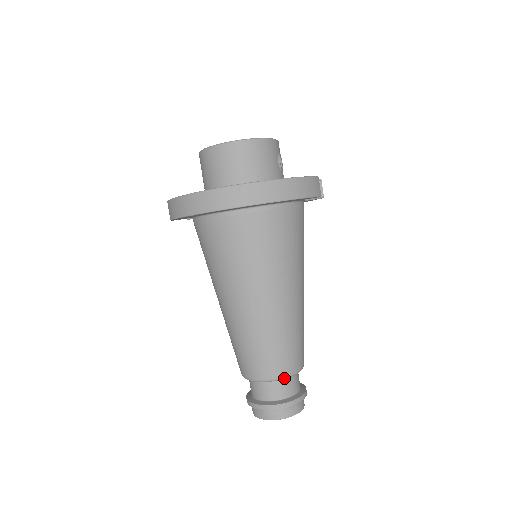
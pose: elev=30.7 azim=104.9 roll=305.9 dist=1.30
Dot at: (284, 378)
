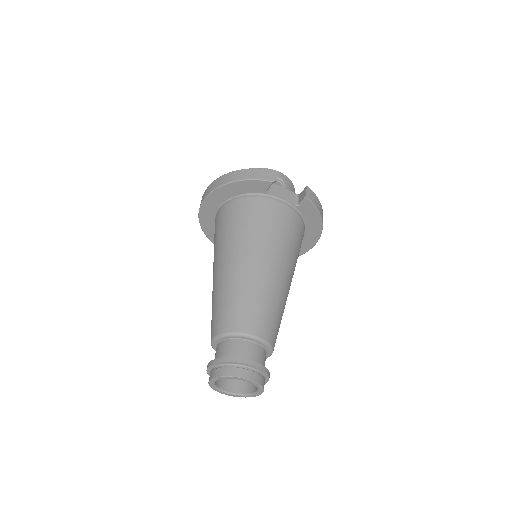
Dot at: (224, 335)
